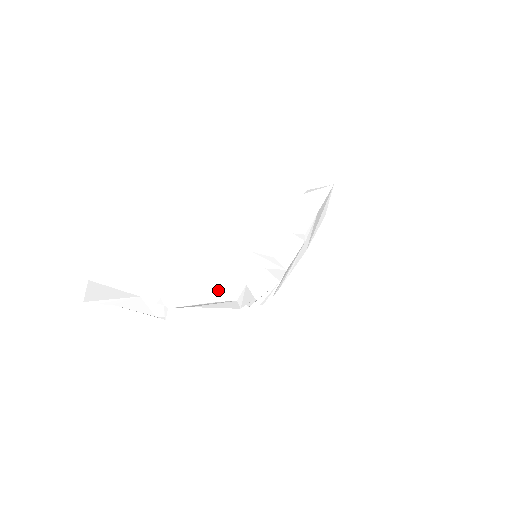
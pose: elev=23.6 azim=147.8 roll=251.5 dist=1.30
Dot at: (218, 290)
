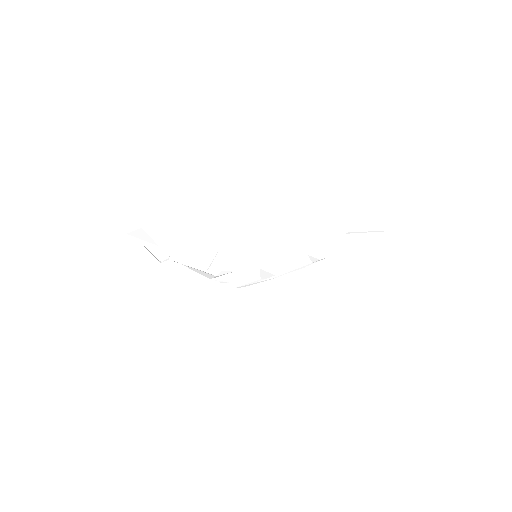
Dot at: (209, 265)
